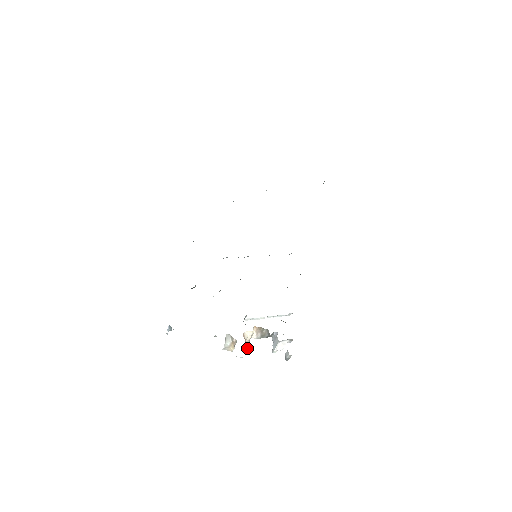
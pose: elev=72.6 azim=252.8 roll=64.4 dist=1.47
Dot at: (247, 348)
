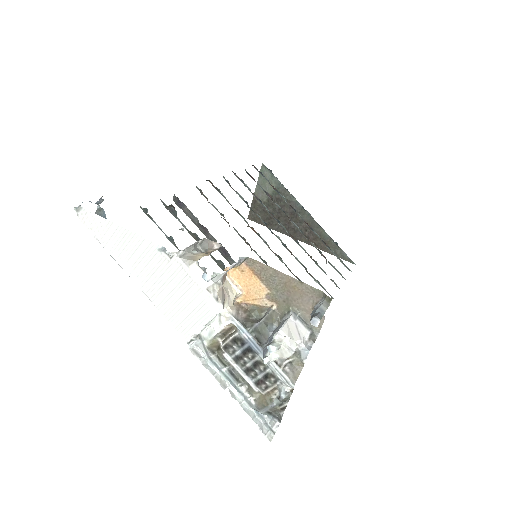
Dot at: occluded
